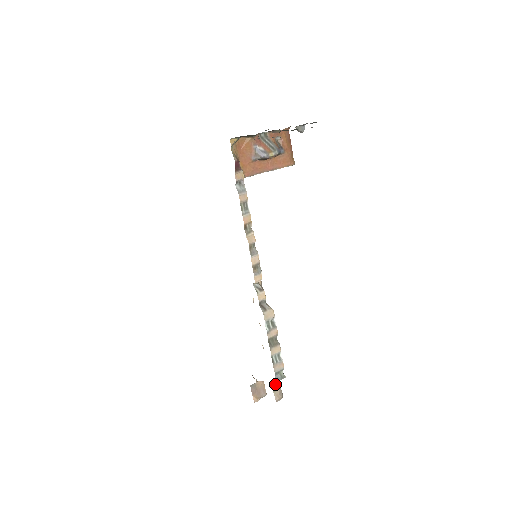
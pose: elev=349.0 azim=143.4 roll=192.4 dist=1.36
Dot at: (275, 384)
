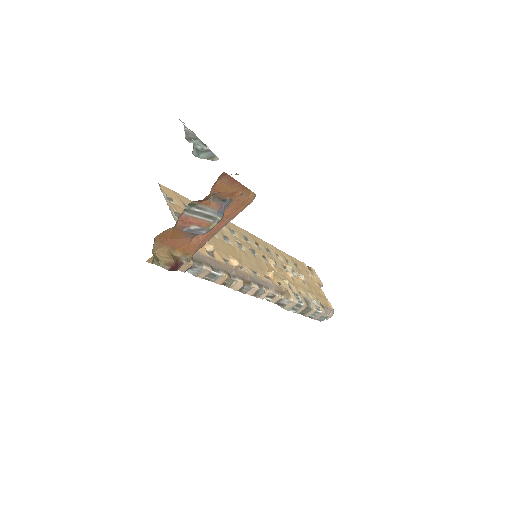
Dot at: occluded
